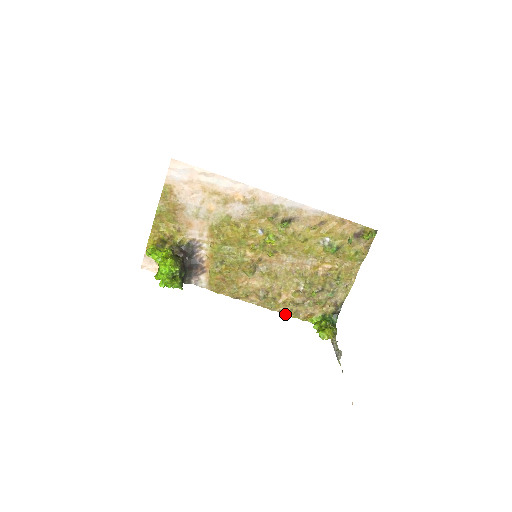
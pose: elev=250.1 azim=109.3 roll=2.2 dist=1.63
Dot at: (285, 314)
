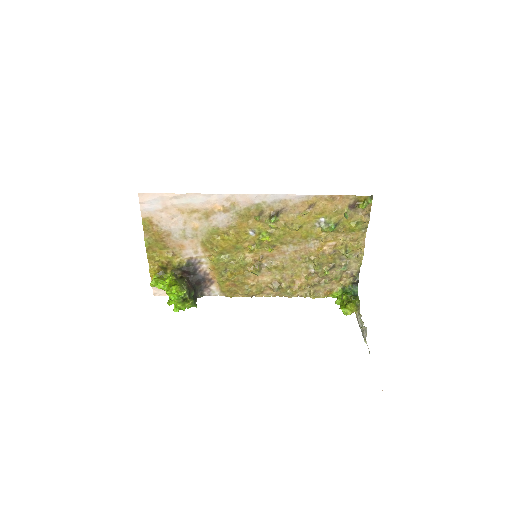
Dot at: (304, 297)
